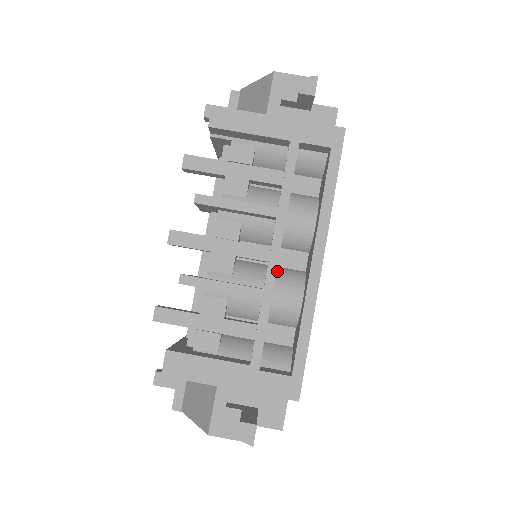
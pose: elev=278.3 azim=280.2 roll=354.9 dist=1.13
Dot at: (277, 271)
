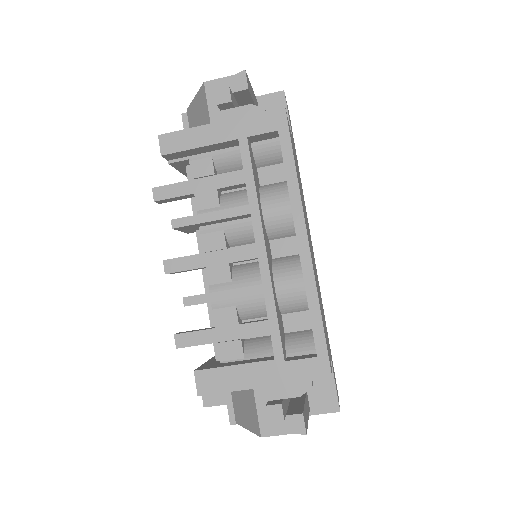
Dot at: (273, 263)
